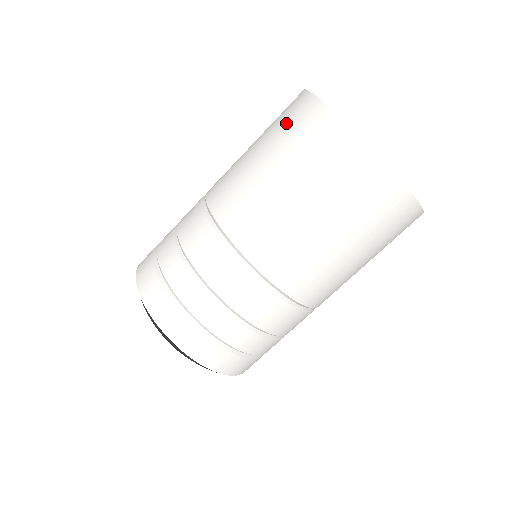
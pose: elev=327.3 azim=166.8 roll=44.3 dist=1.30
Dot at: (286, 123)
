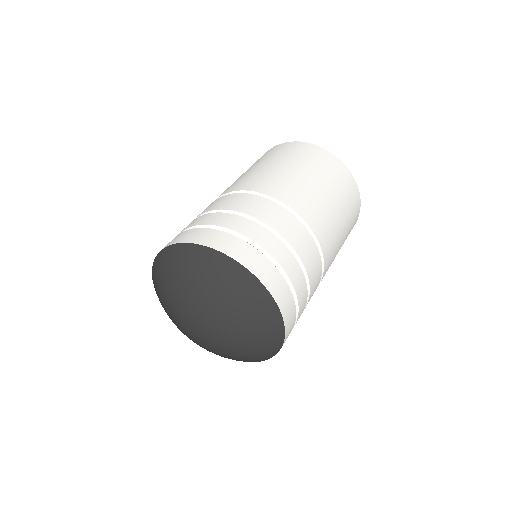
Dot at: (282, 152)
